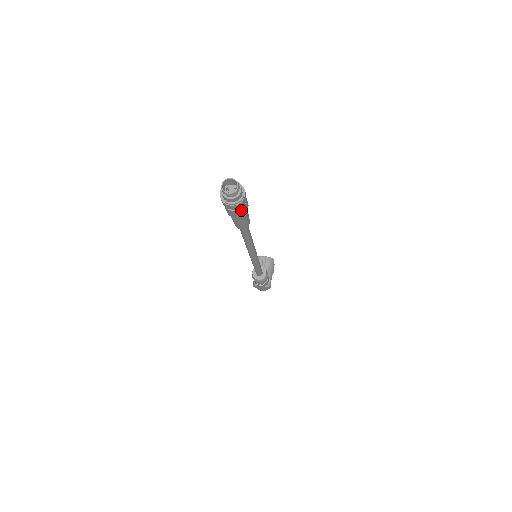
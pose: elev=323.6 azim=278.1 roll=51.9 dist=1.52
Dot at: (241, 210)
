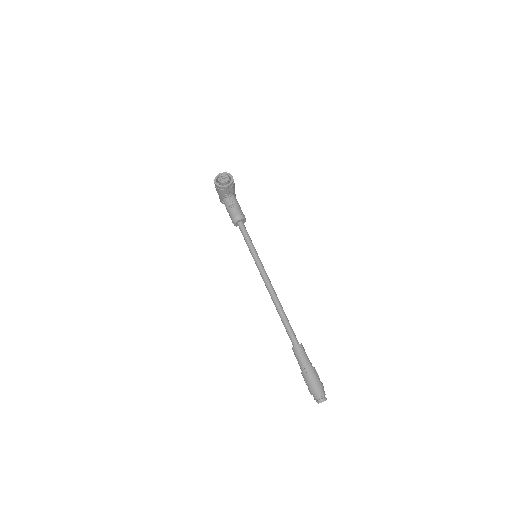
Dot at: occluded
